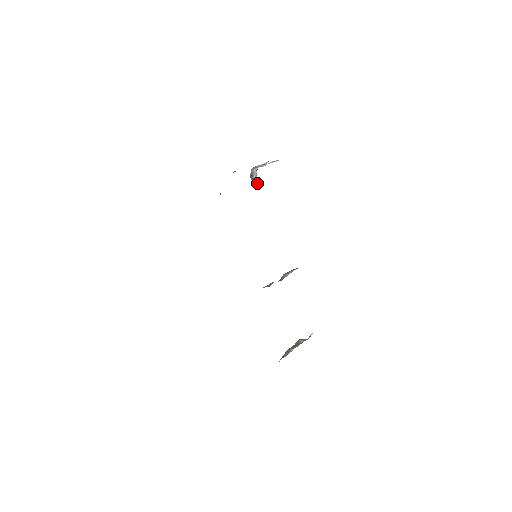
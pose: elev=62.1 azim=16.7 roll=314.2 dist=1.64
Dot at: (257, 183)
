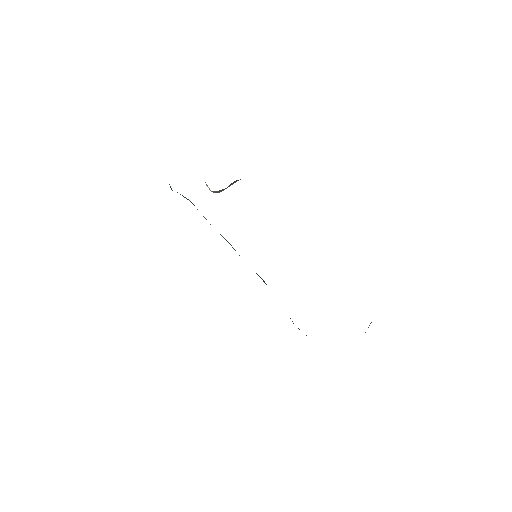
Dot at: occluded
